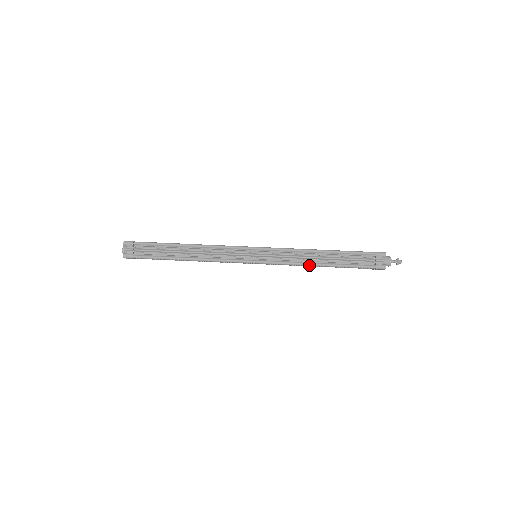
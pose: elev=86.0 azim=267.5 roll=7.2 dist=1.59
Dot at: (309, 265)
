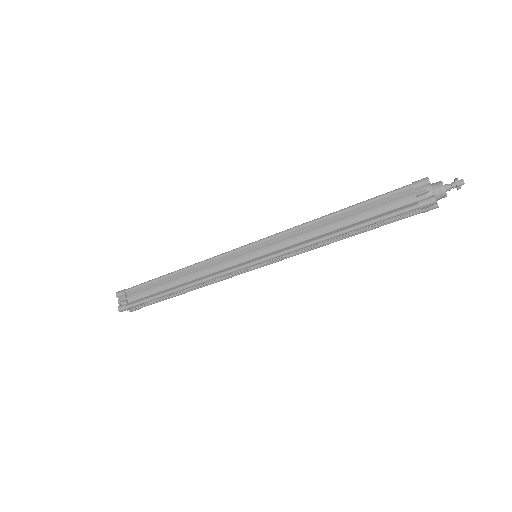
Dot at: (328, 244)
